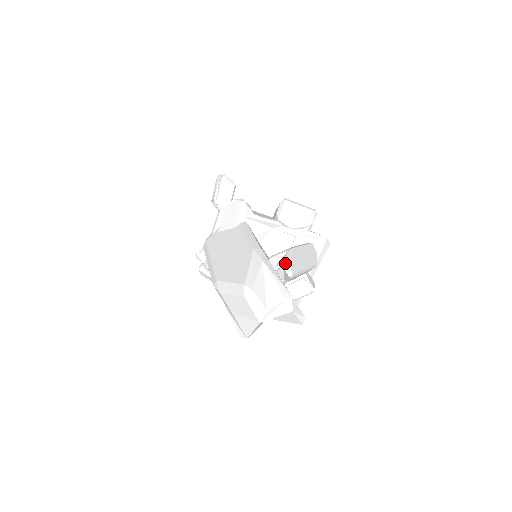
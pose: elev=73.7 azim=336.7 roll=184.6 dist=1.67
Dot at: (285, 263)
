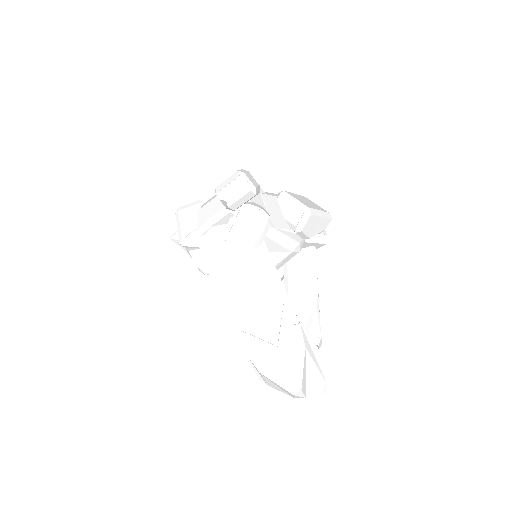
Dot at: (320, 339)
